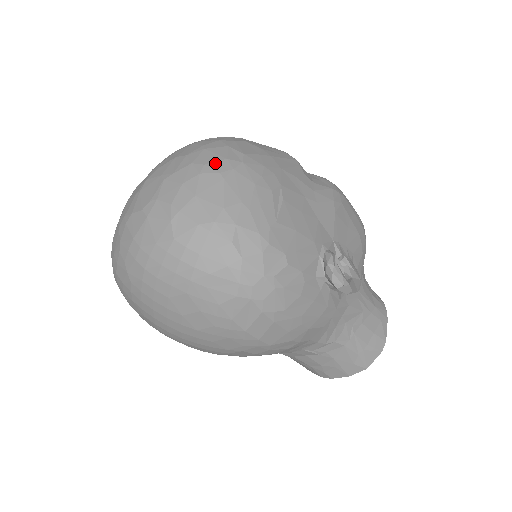
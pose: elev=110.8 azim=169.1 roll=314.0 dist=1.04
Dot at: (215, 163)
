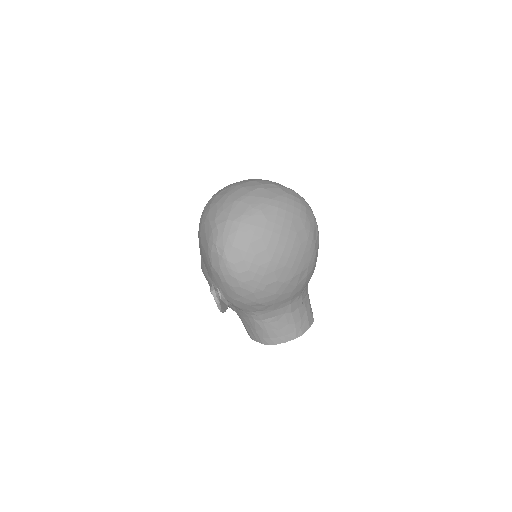
Dot at: occluded
